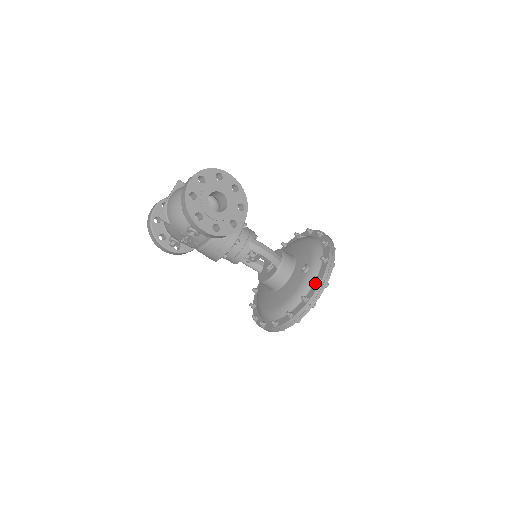
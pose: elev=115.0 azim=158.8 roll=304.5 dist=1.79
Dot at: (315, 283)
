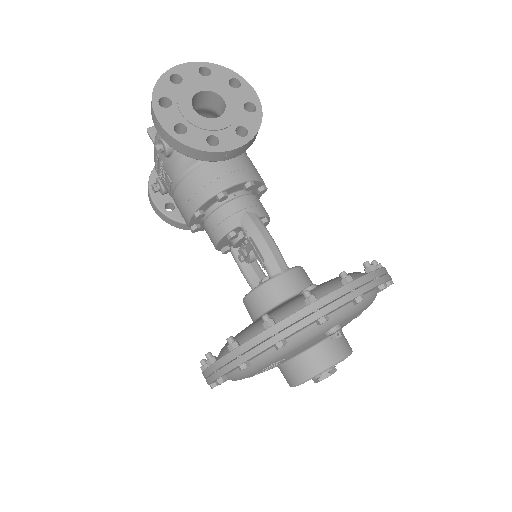
Dot at: (304, 306)
